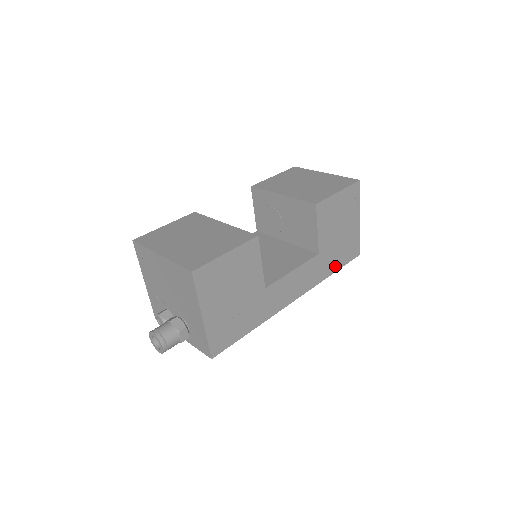
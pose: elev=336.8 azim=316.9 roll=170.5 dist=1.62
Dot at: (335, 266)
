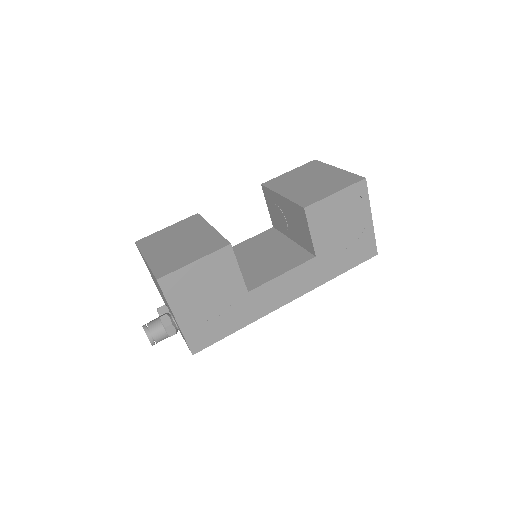
Dot at: (341, 268)
